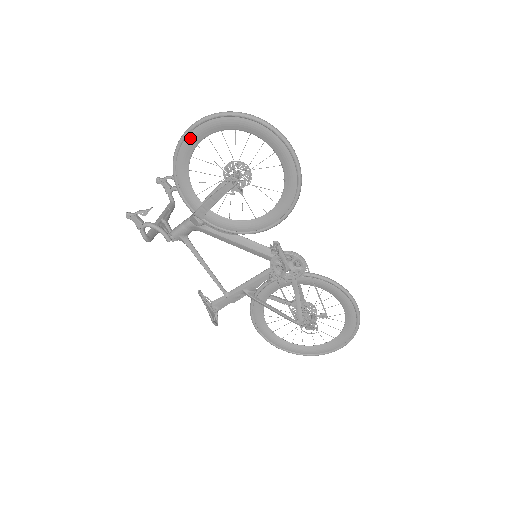
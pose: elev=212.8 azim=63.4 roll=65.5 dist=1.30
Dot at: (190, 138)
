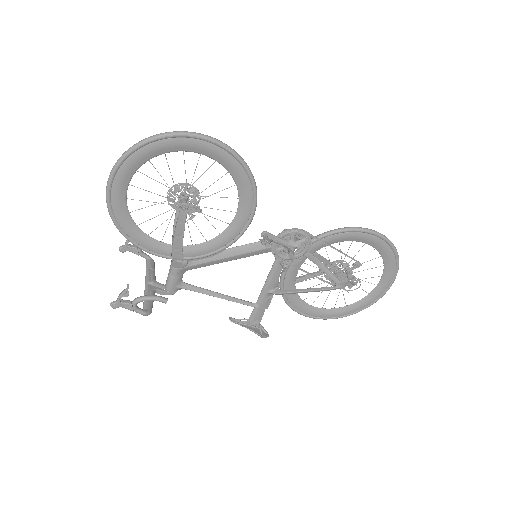
Dot at: (115, 197)
